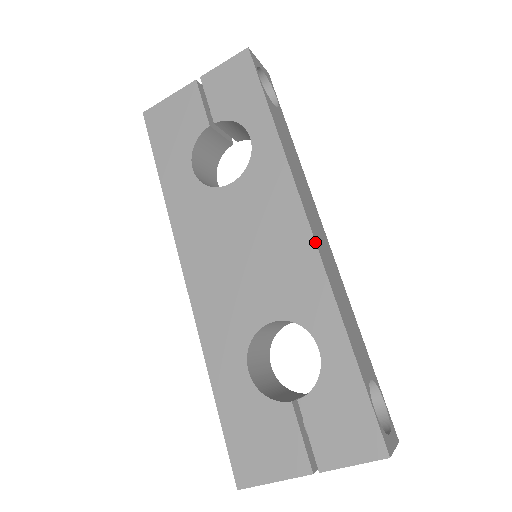
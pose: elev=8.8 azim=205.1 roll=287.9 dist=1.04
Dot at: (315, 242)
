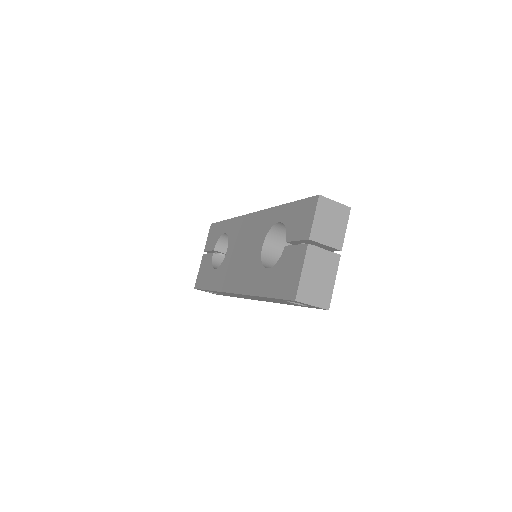
Dot at: (256, 212)
